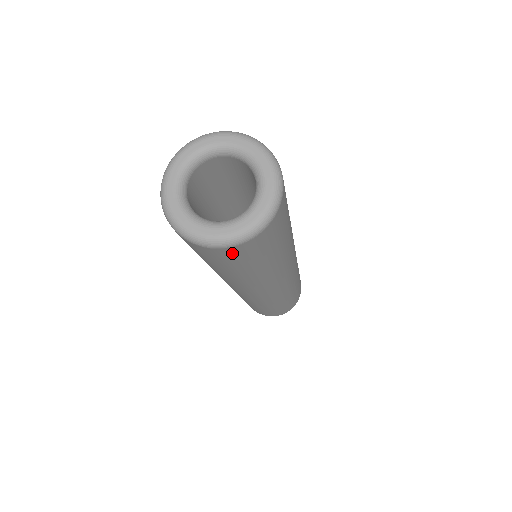
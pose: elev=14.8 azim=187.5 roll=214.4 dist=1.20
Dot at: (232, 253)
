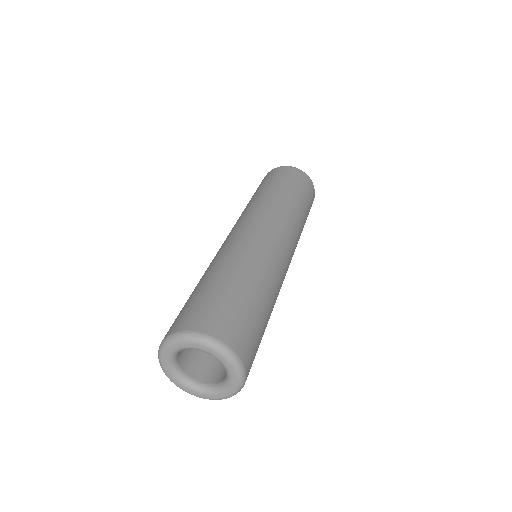
Dot at: occluded
